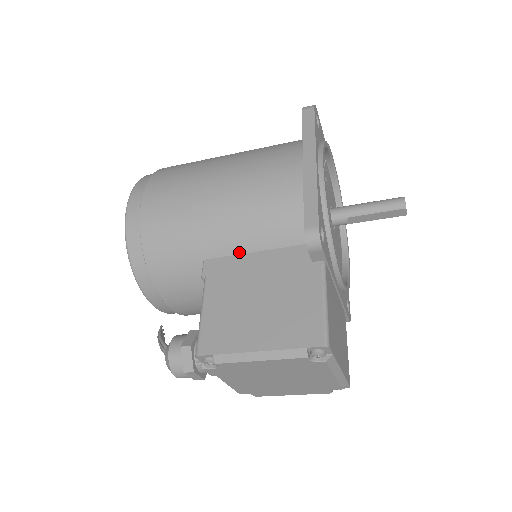
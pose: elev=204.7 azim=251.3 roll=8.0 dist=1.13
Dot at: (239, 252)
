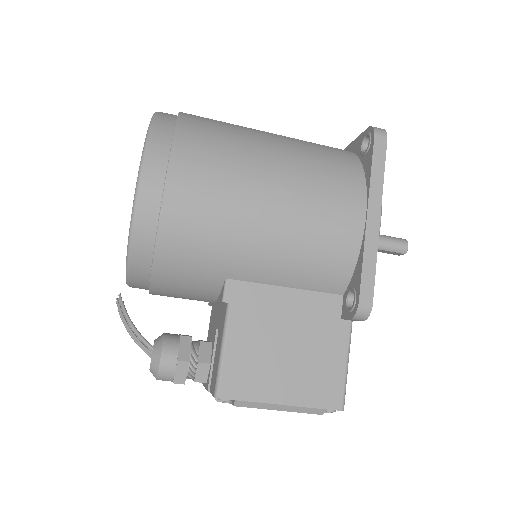
Dot at: (269, 283)
